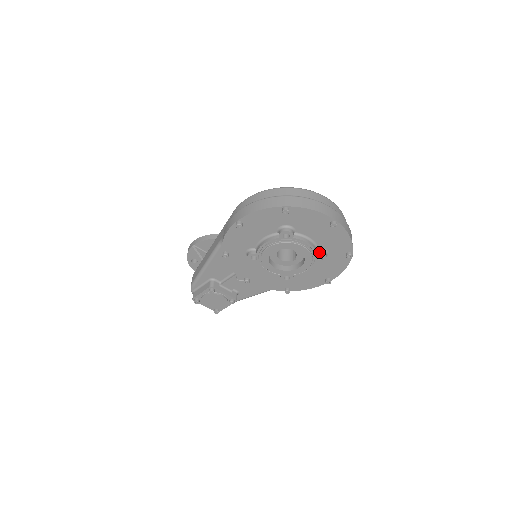
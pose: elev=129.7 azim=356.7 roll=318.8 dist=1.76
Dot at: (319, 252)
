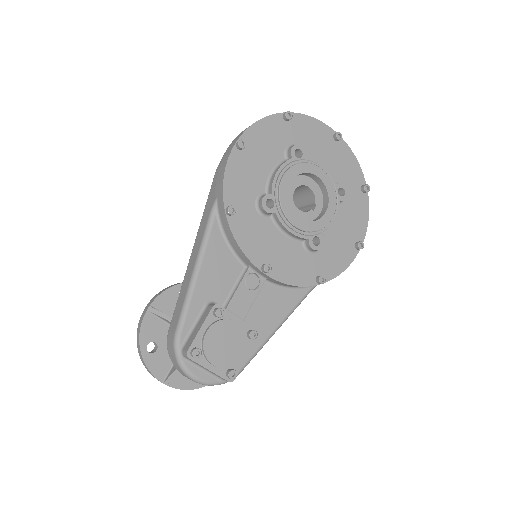
Dot at: (337, 183)
